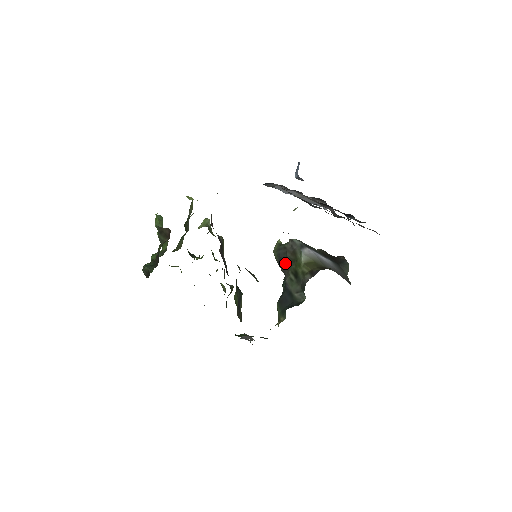
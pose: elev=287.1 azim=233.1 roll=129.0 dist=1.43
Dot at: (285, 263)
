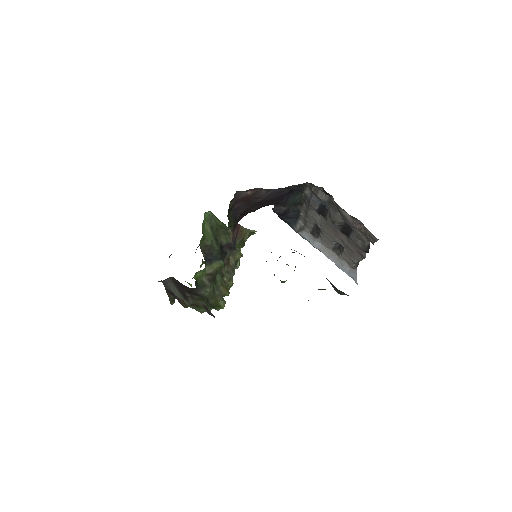
Dot at: occluded
